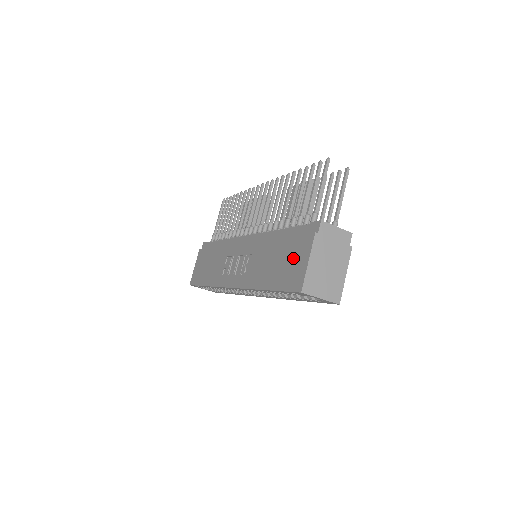
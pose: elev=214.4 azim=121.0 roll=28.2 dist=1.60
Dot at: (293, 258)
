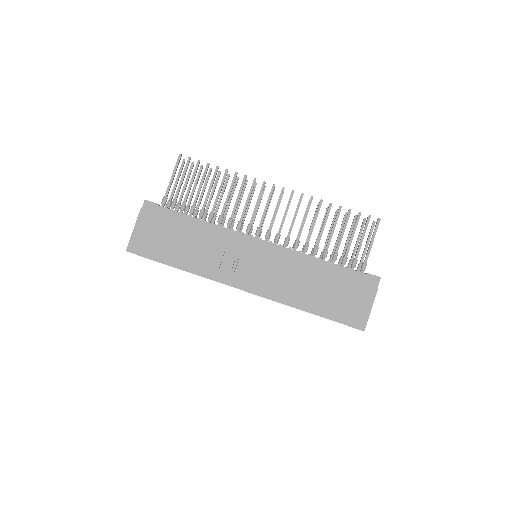
Dot at: (351, 299)
